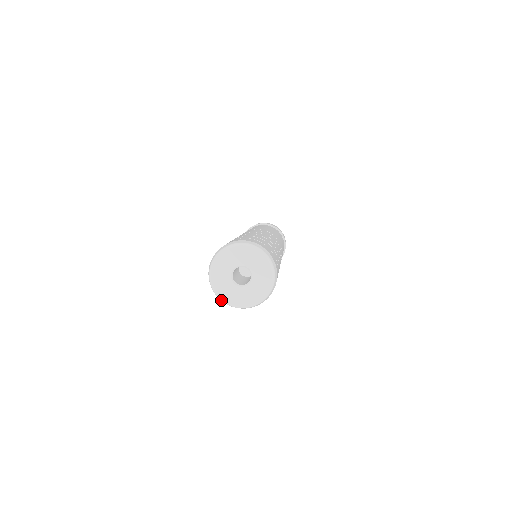
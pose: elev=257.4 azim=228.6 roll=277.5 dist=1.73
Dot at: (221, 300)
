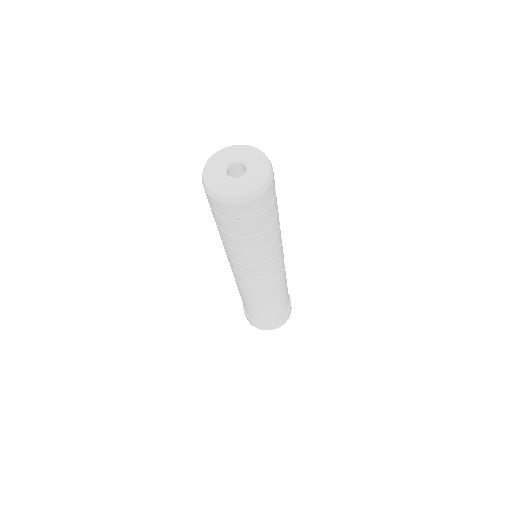
Dot at: (214, 192)
